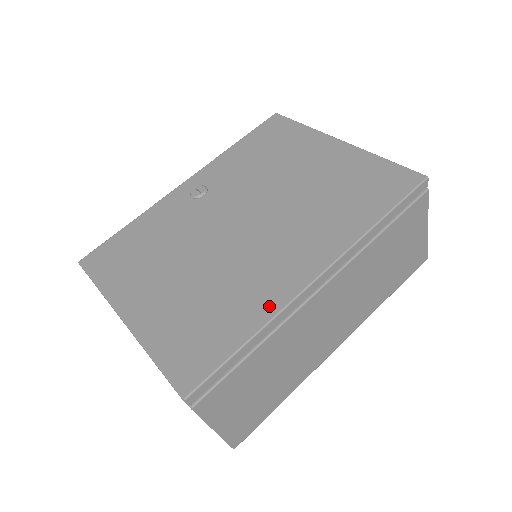
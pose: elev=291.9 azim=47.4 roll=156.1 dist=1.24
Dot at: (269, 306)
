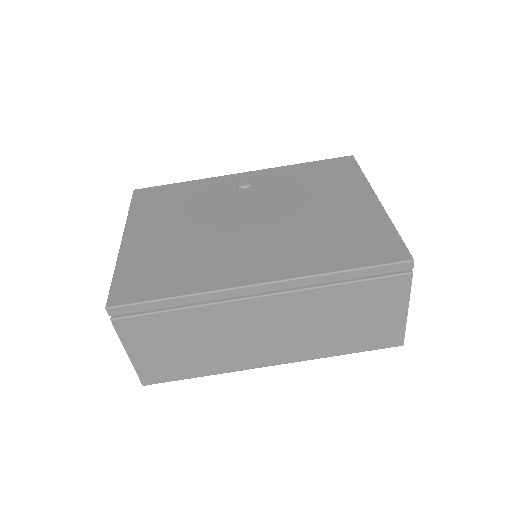
Dot at: (210, 283)
